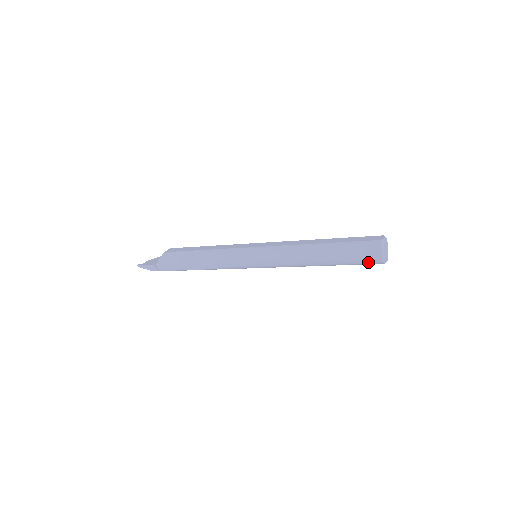
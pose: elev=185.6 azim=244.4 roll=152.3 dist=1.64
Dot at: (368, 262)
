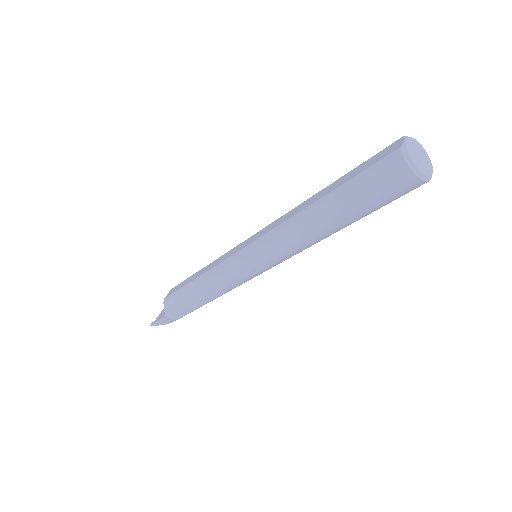
Dot at: (399, 193)
